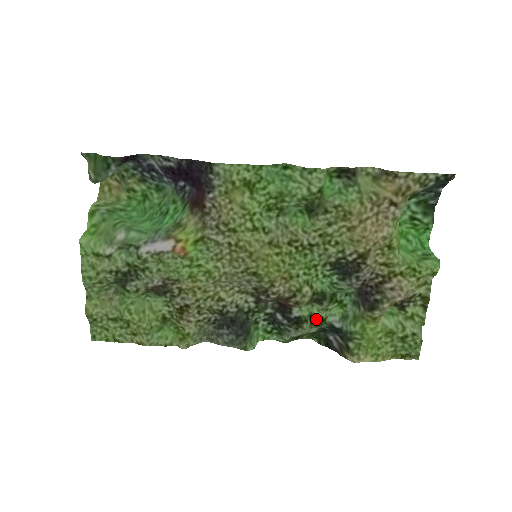
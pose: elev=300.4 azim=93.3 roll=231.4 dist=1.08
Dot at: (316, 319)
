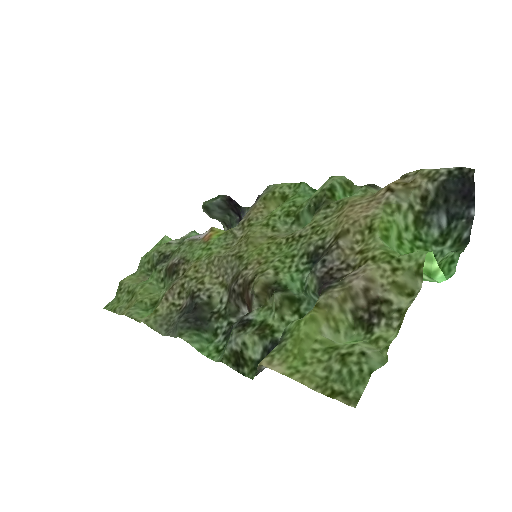
Dot at: (265, 327)
